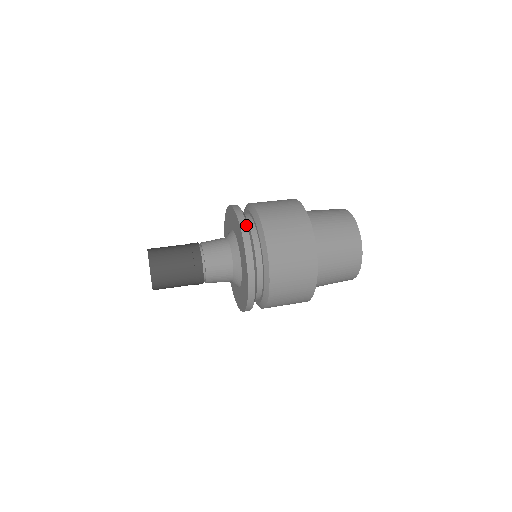
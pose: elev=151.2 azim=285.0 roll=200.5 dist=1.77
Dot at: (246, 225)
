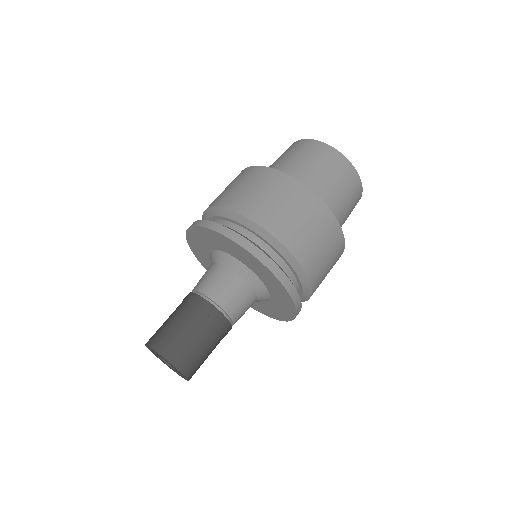
Dot at: (300, 301)
